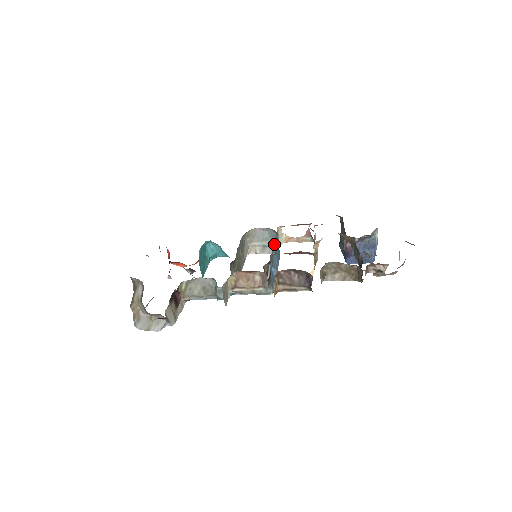
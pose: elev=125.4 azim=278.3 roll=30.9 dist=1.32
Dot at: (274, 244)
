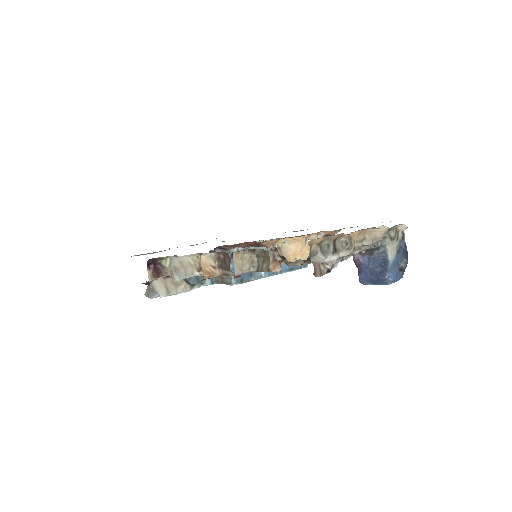
Dot at: occluded
